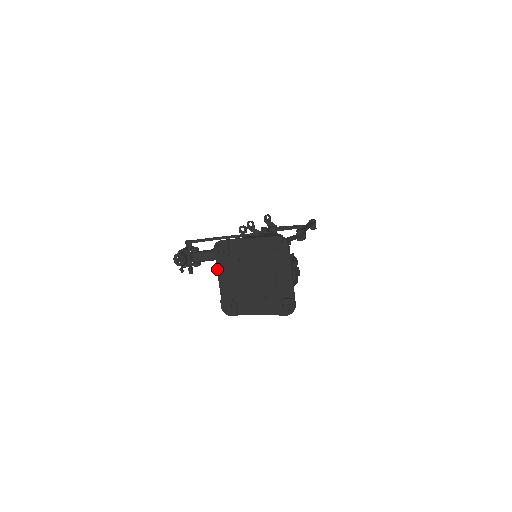
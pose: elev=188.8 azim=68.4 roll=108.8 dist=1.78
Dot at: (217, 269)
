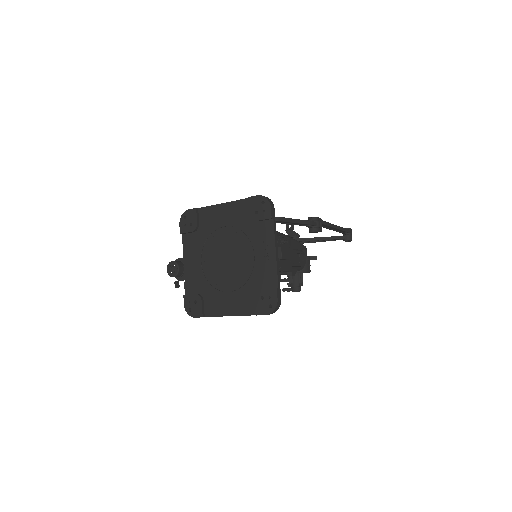
Dot at: (183, 251)
